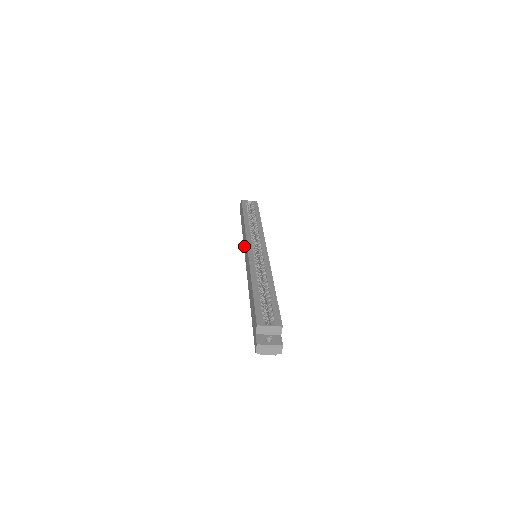
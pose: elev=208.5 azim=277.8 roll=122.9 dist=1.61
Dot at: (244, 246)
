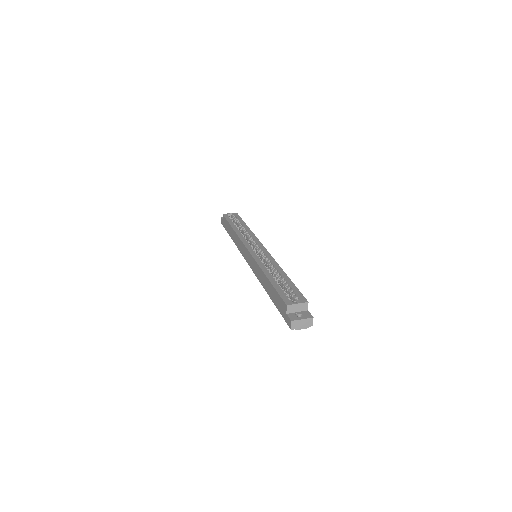
Dot at: (241, 251)
